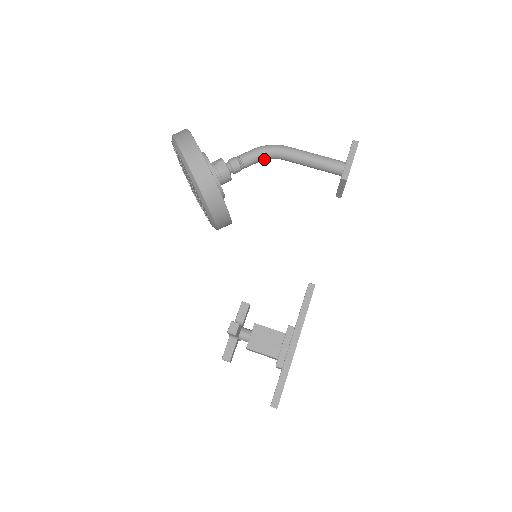
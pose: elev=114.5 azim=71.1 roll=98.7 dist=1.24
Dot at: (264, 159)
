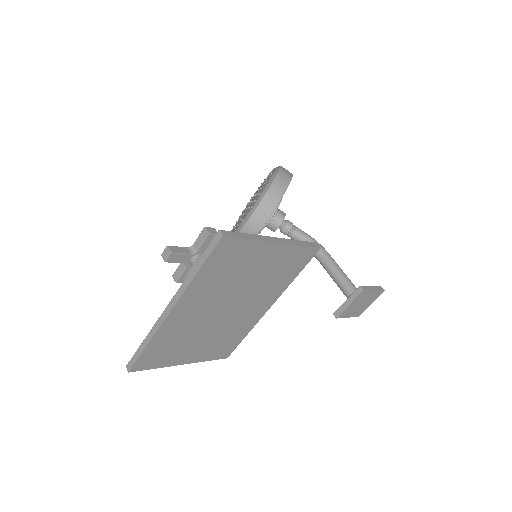
Dot at: occluded
